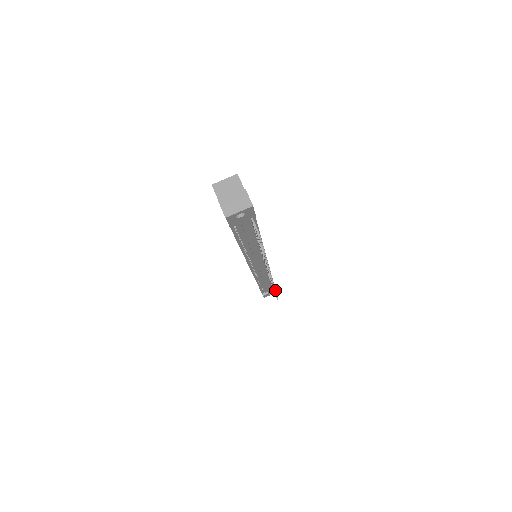
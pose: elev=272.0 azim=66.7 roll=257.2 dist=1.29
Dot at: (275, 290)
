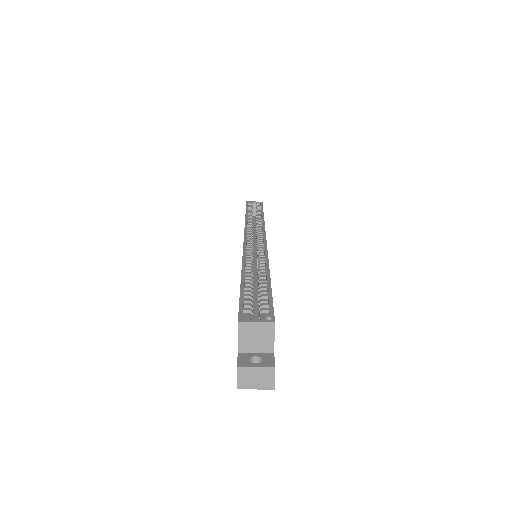
Dot at: occluded
